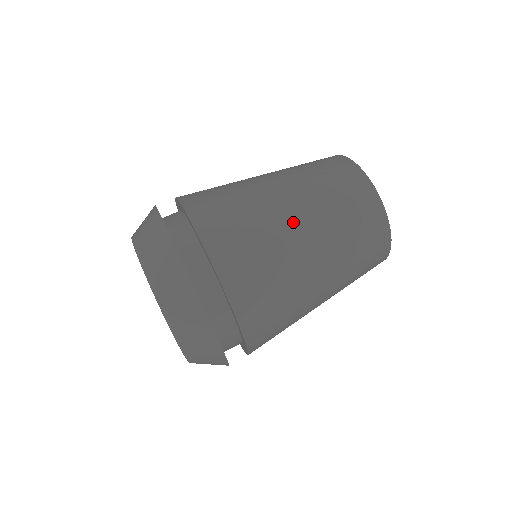
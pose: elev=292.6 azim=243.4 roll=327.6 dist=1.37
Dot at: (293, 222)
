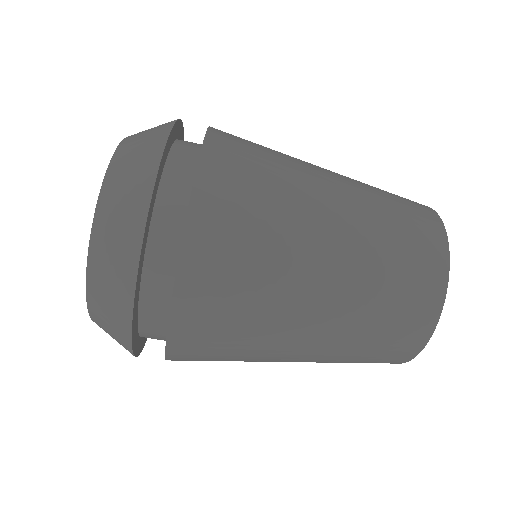
Dot at: (311, 298)
